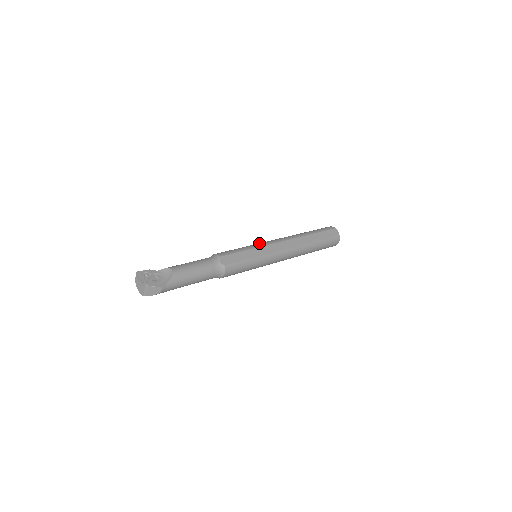
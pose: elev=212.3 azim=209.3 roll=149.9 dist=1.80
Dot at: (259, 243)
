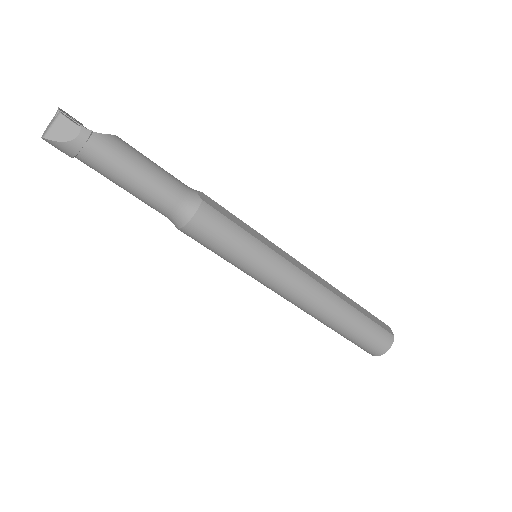
Dot at: occluded
